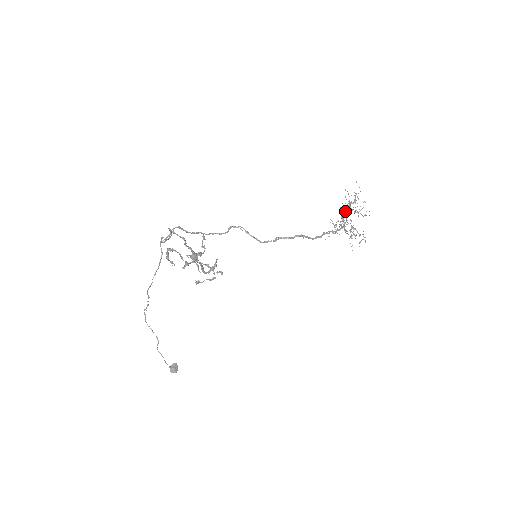
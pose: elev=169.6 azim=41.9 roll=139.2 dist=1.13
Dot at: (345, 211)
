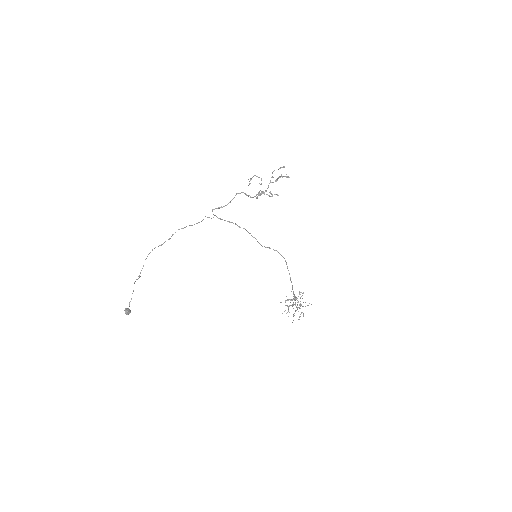
Dot at: occluded
